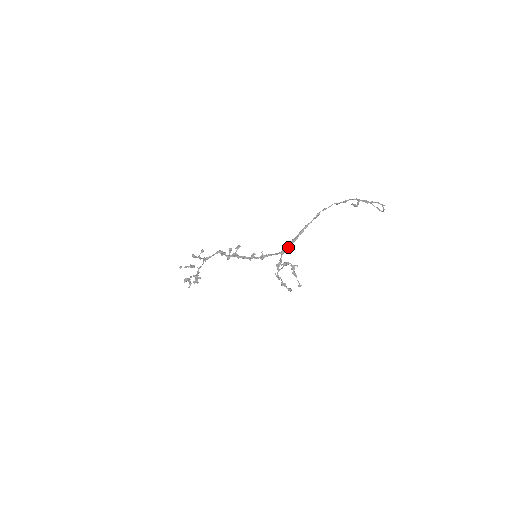
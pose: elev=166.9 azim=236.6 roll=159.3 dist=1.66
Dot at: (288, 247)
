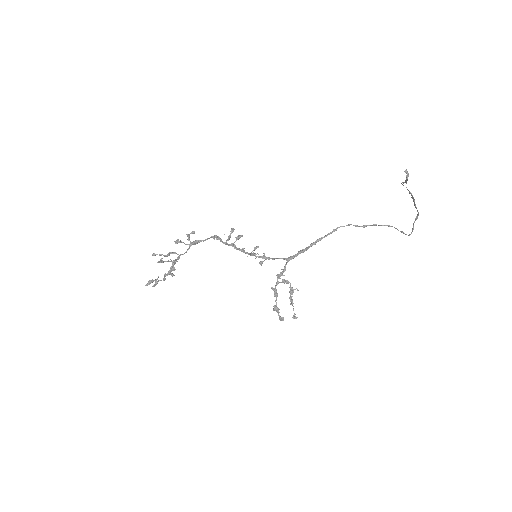
Dot at: (296, 255)
